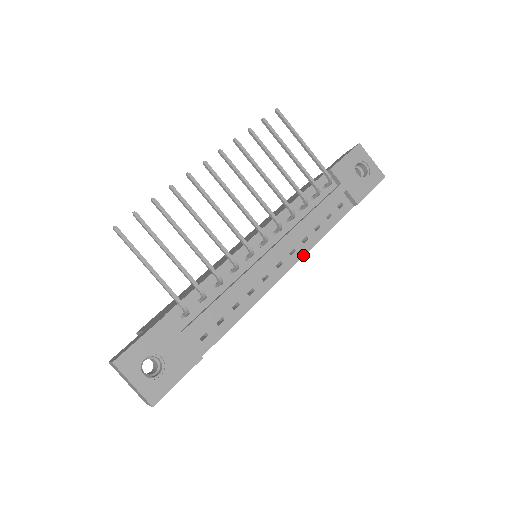
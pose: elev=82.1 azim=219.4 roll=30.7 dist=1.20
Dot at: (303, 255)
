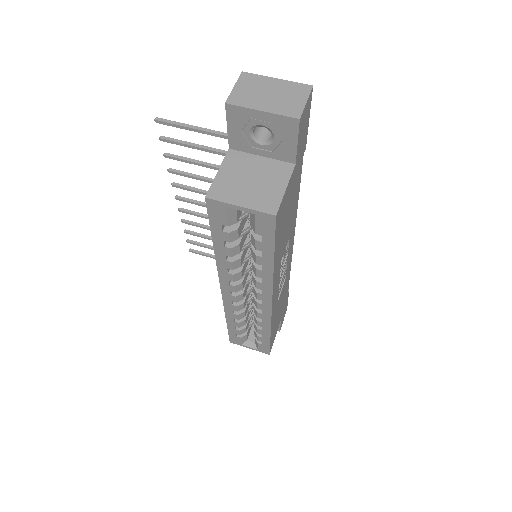
Dot at: occluded
